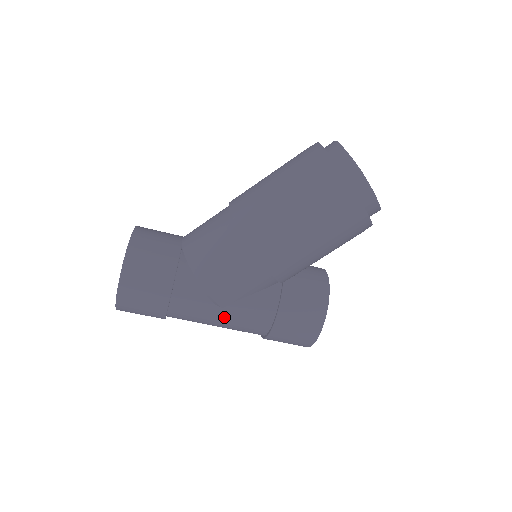
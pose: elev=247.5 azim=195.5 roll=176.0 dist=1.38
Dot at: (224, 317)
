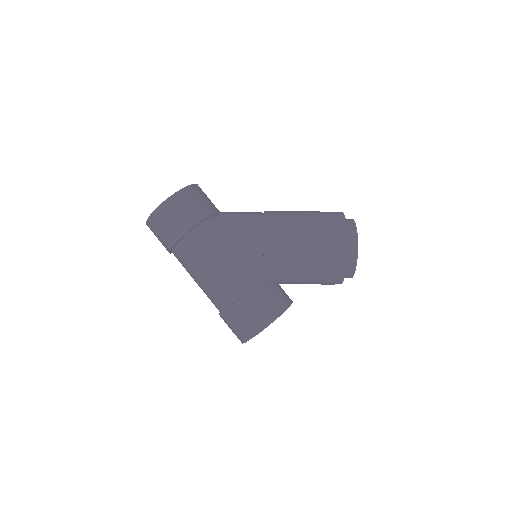
Dot at: (212, 270)
